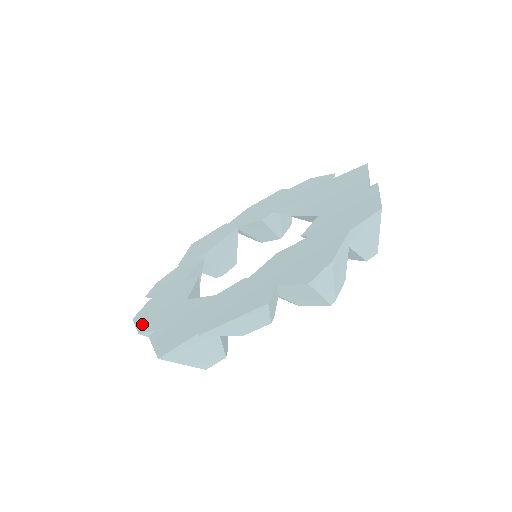
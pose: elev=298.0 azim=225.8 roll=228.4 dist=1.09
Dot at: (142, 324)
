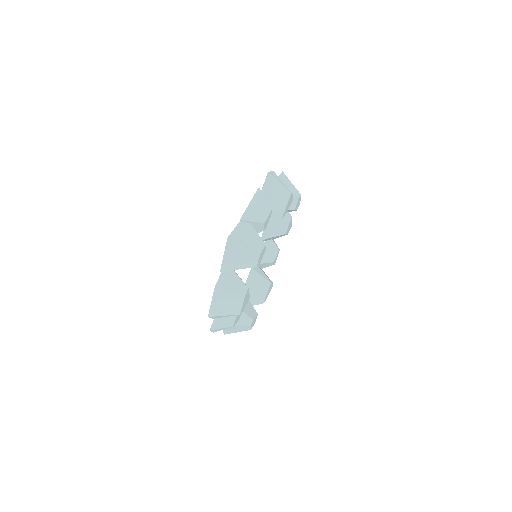
Dot at: (214, 295)
